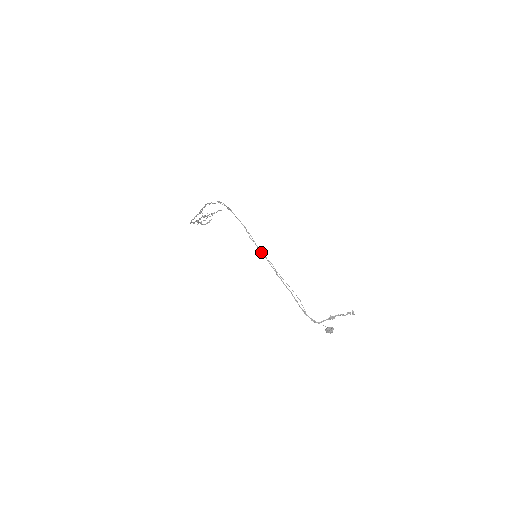
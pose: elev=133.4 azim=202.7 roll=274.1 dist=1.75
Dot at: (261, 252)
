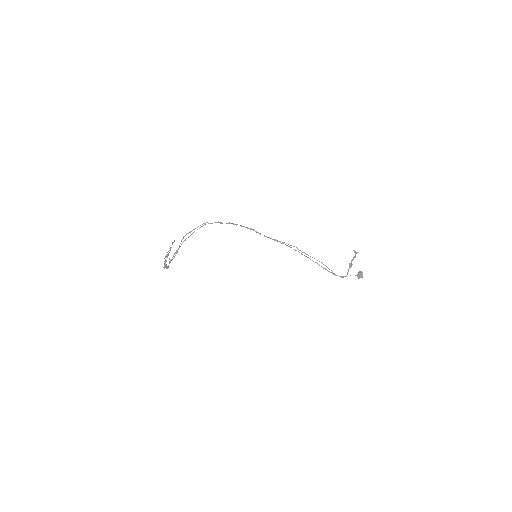
Dot at: occluded
